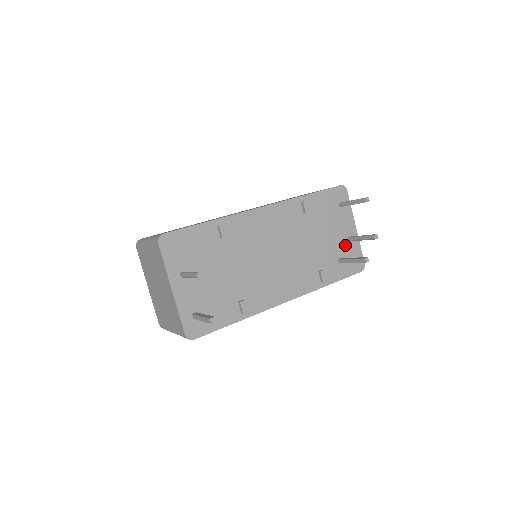
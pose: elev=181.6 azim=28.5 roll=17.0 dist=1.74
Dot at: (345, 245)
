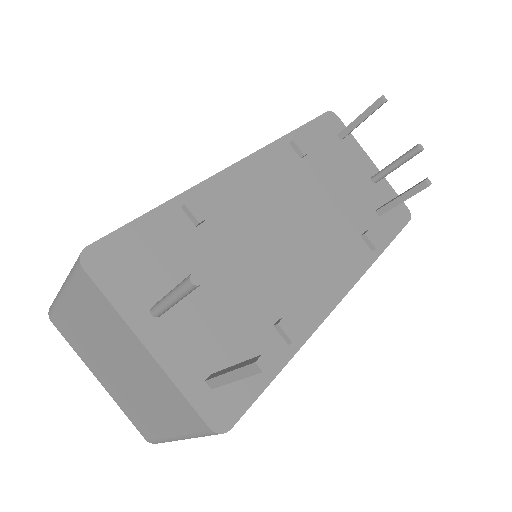
Dot at: (373, 190)
